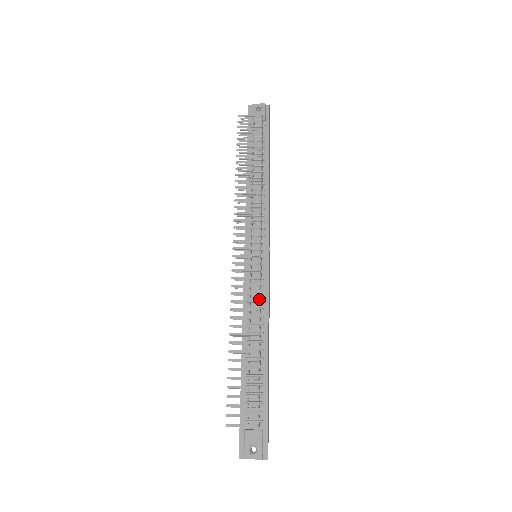
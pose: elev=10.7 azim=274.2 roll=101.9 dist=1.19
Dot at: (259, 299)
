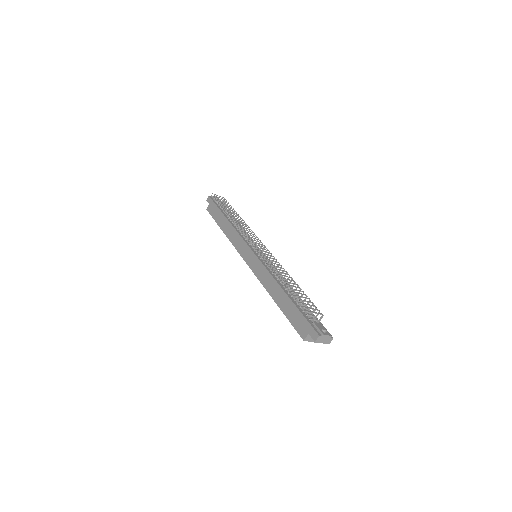
Dot at: occluded
